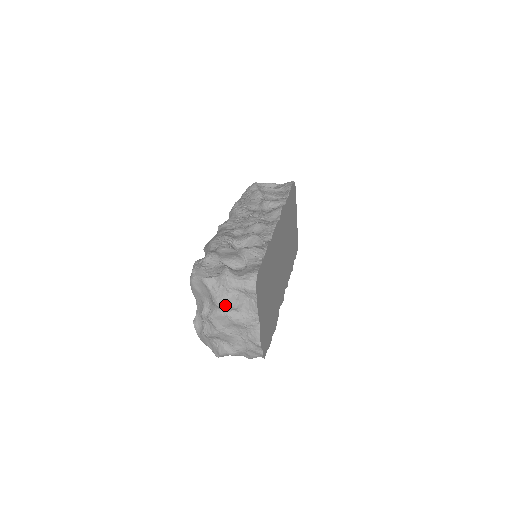
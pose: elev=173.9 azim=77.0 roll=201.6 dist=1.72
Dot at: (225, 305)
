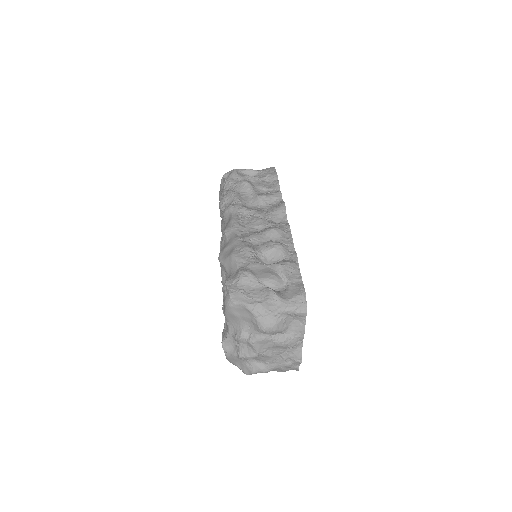
Dot at: (273, 330)
